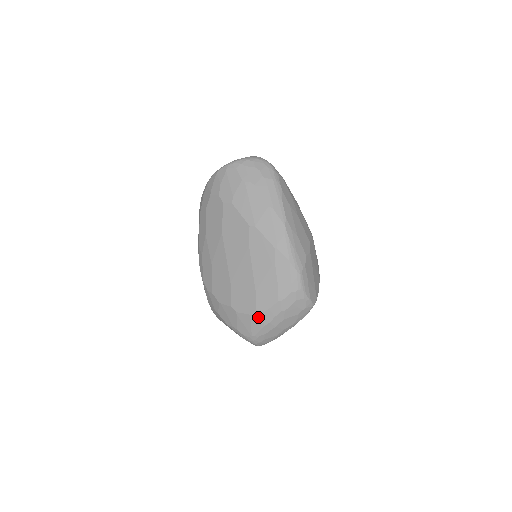
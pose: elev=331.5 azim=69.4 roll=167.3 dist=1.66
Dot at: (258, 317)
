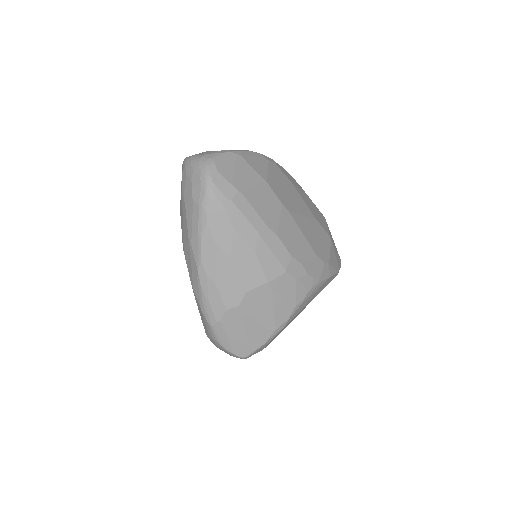
Dot at: occluded
